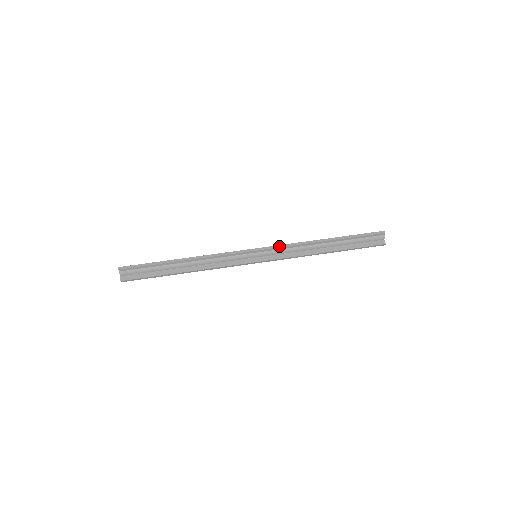
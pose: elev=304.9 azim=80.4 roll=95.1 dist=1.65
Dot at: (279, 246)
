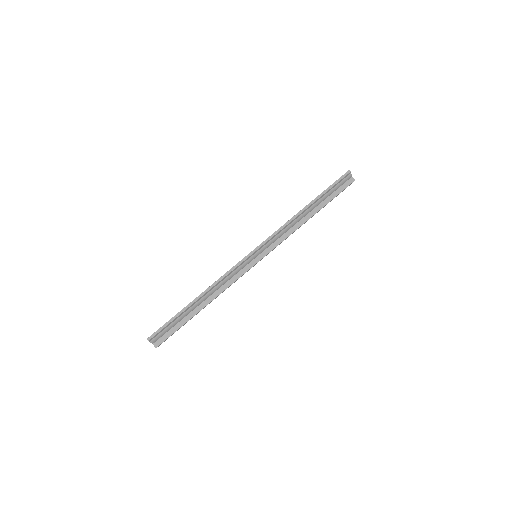
Dot at: (271, 236)
